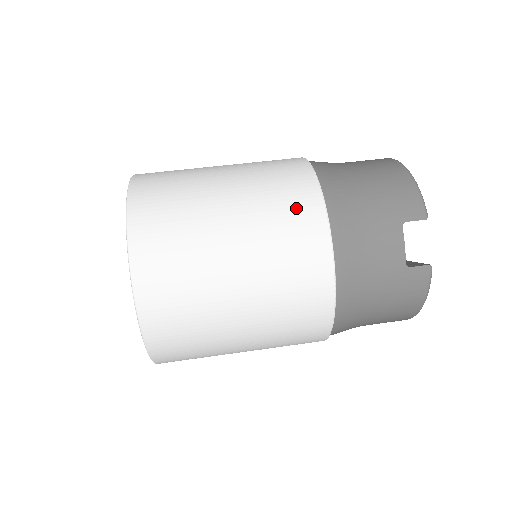
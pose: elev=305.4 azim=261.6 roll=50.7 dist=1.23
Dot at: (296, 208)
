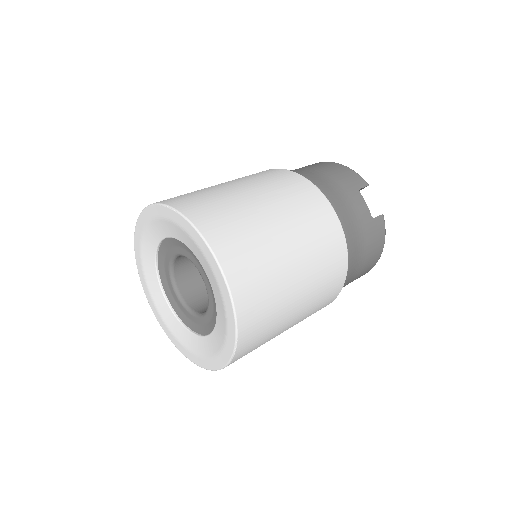
Dot at: (300, 190)
